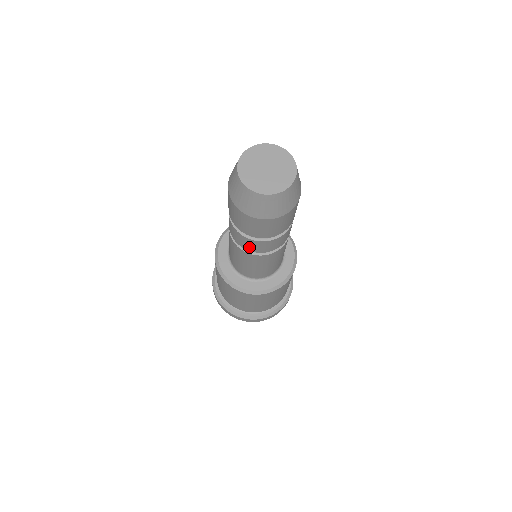
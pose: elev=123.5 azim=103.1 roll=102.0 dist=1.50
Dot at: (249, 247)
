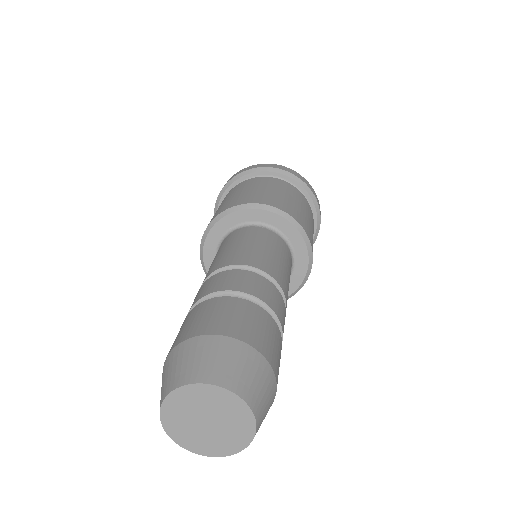
Dot at: occluded
